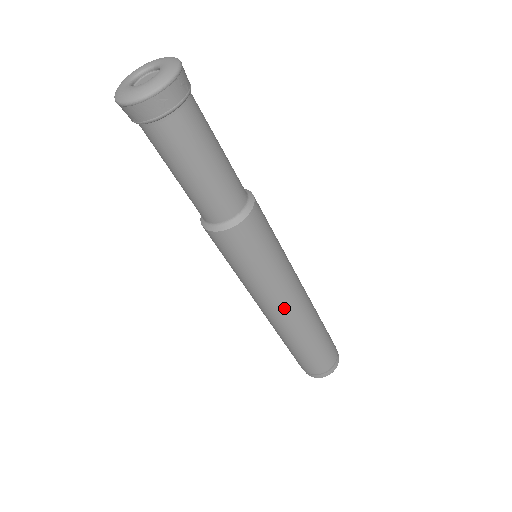
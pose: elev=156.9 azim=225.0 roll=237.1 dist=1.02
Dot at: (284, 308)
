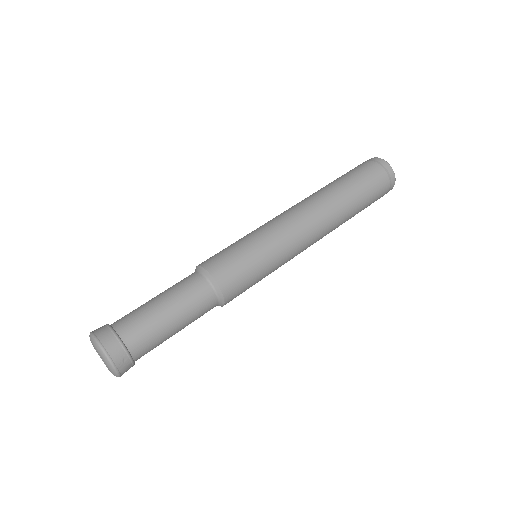
Dot at: occluded
